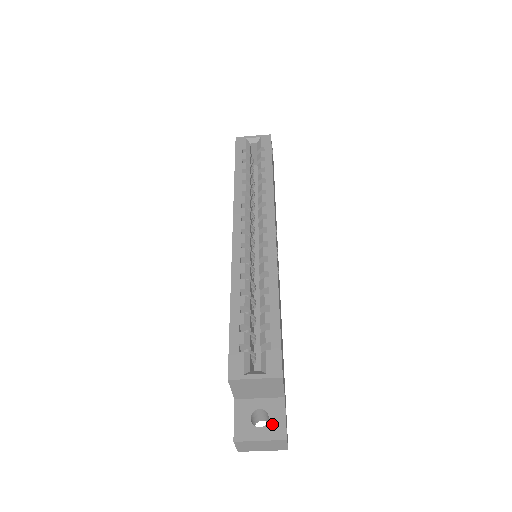
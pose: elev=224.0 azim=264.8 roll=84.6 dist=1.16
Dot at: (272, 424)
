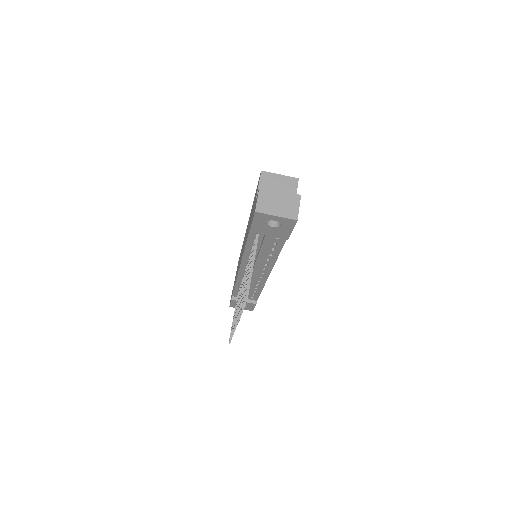
Dot at: occluded
